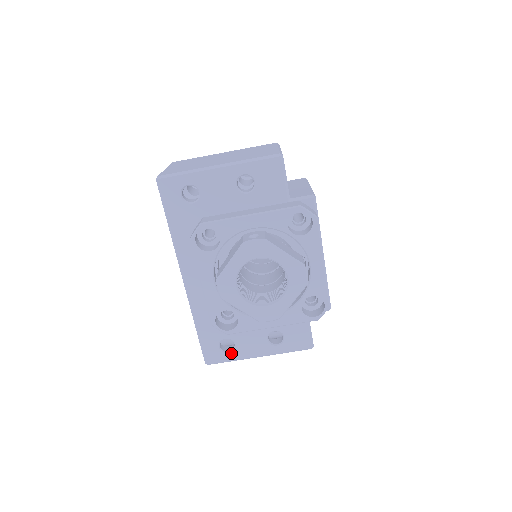
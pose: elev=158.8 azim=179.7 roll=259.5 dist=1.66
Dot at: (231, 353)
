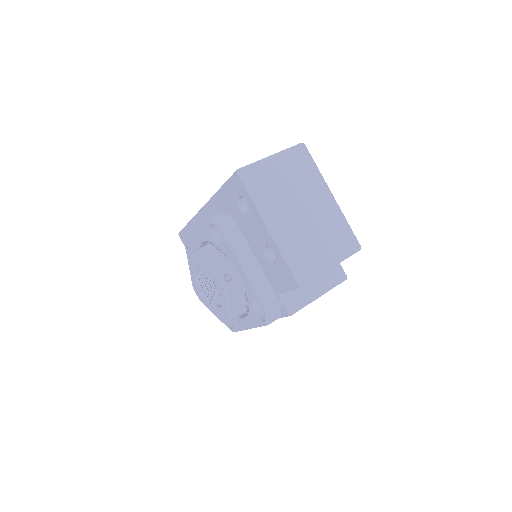
Dot at: occluded
